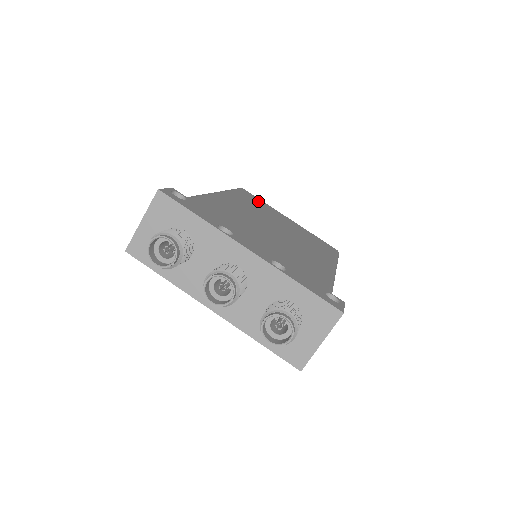
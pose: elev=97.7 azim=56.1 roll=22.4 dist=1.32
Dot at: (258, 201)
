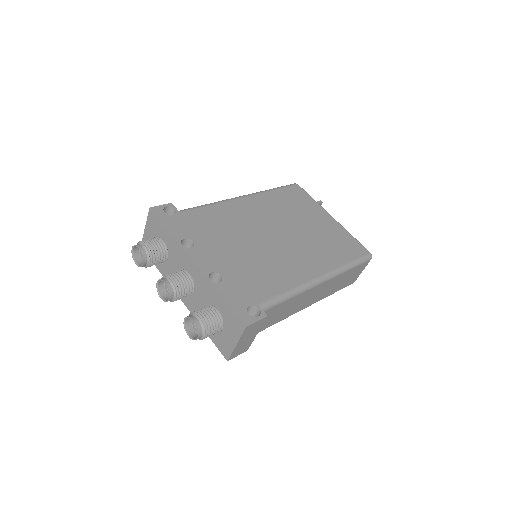
Dot at: (301, 199)
